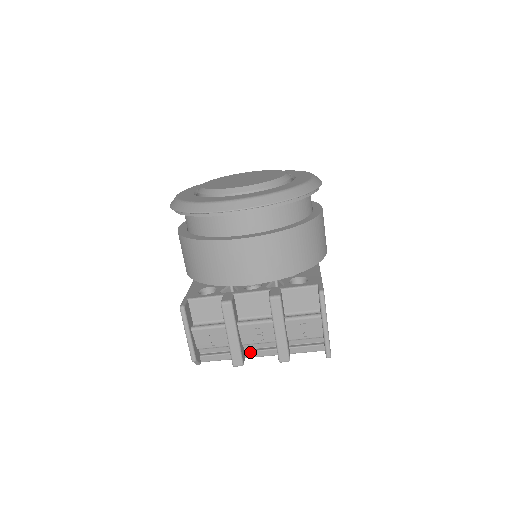
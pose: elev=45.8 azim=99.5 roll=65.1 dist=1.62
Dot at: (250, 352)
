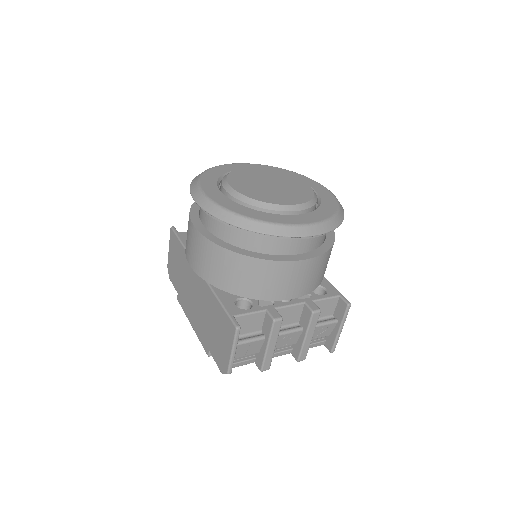
Dot at: occluded
